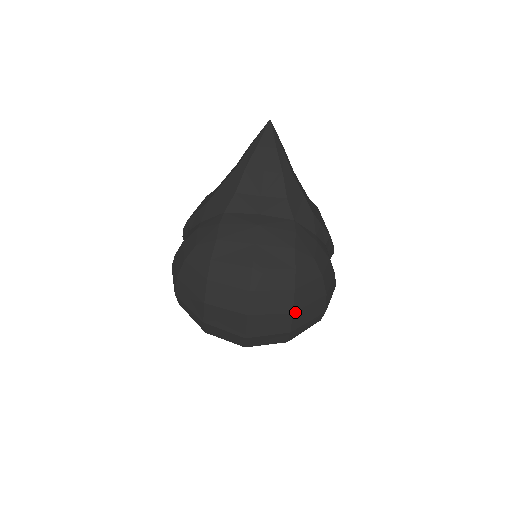
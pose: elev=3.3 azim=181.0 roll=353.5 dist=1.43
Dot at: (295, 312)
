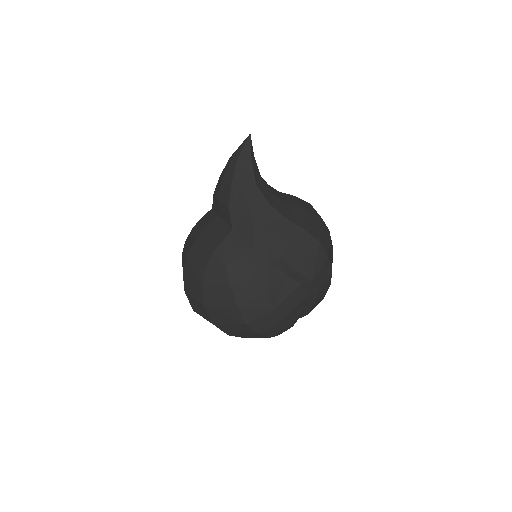
Dot at: (206, 306)
